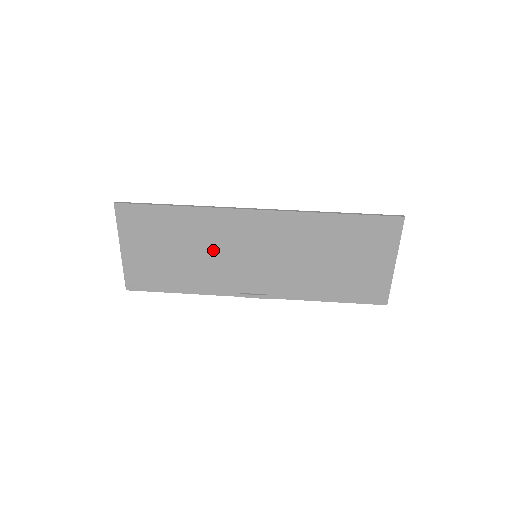
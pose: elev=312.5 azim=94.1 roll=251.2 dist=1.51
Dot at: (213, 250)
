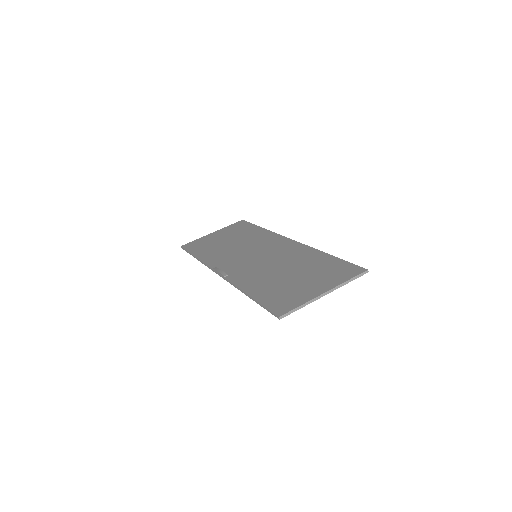
Dot at: (243, 246)
